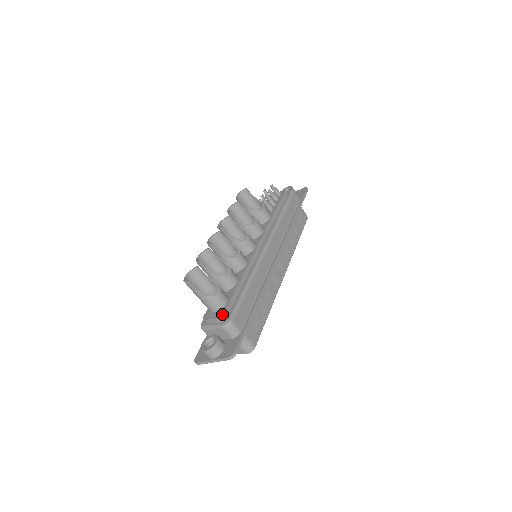
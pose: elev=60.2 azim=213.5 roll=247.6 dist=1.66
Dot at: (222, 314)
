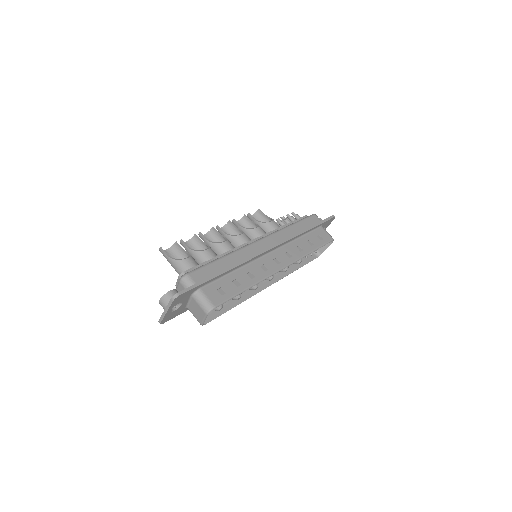
Dot at: (183, 272)
